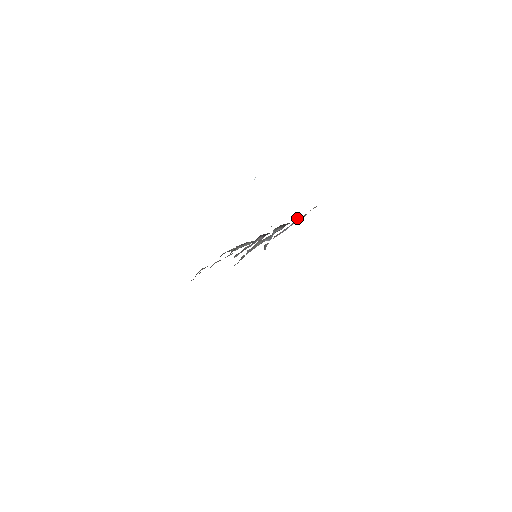
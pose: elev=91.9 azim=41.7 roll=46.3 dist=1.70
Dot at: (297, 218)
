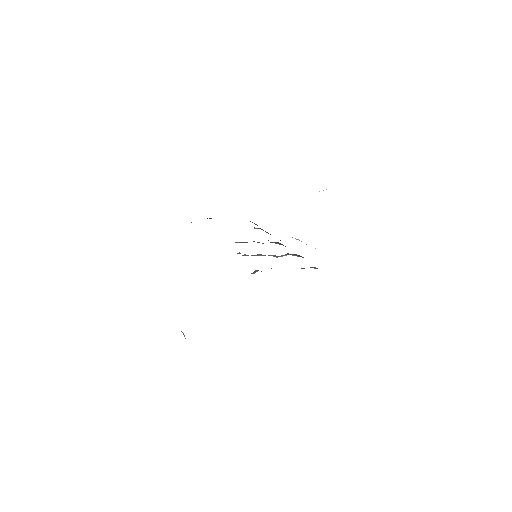
Dot at: (312, 267)
